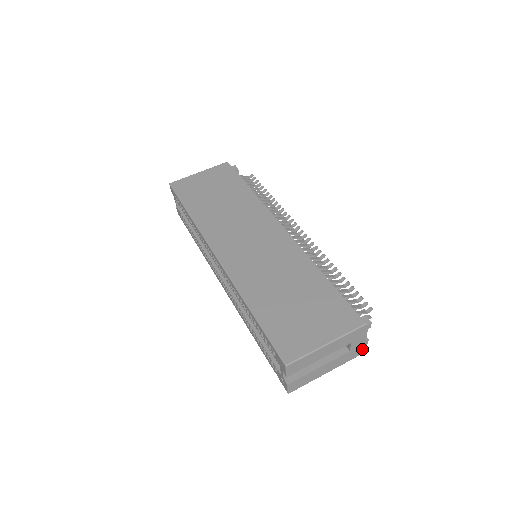
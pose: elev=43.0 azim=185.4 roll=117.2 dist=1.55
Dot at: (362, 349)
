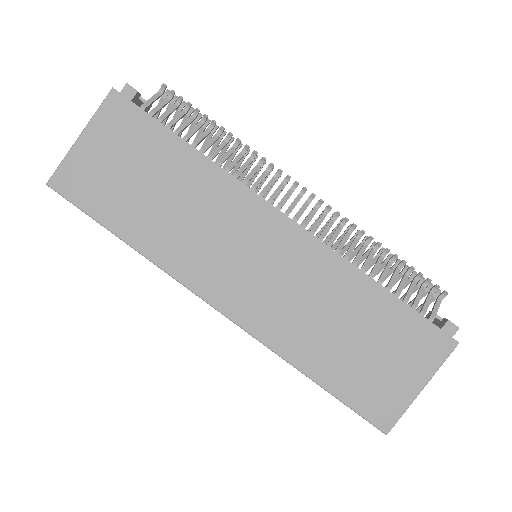
Dot at: occluded
